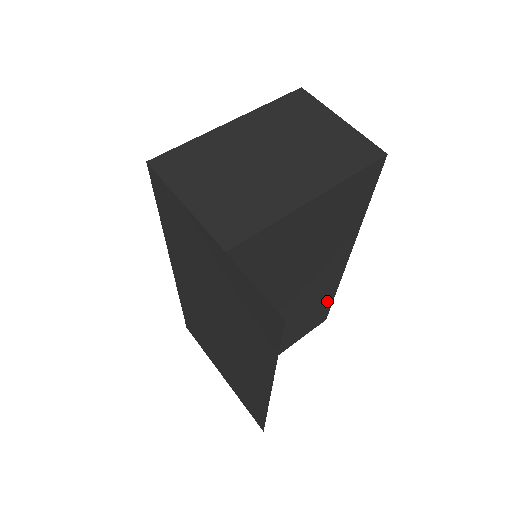
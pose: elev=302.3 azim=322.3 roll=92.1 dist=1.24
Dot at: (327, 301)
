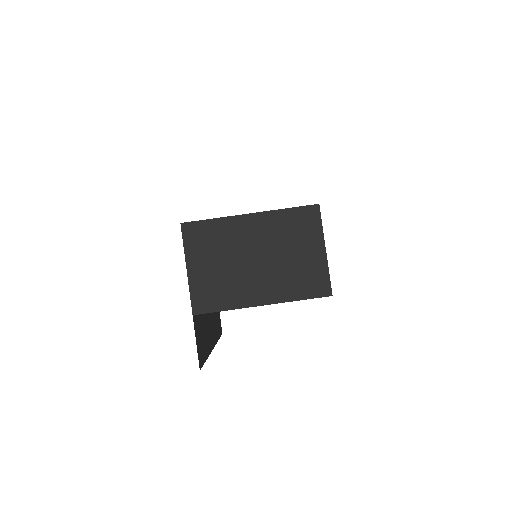
Dot at: occluded
